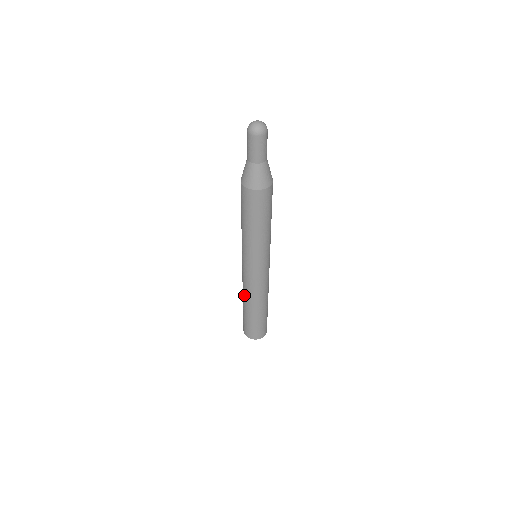
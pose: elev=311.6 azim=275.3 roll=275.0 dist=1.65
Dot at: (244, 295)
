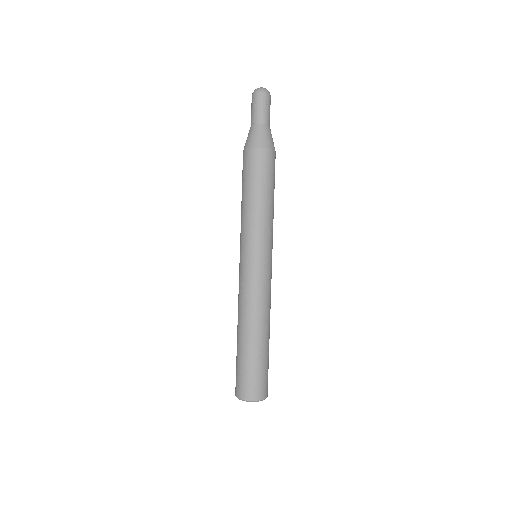
Dot at: (243, 316)
